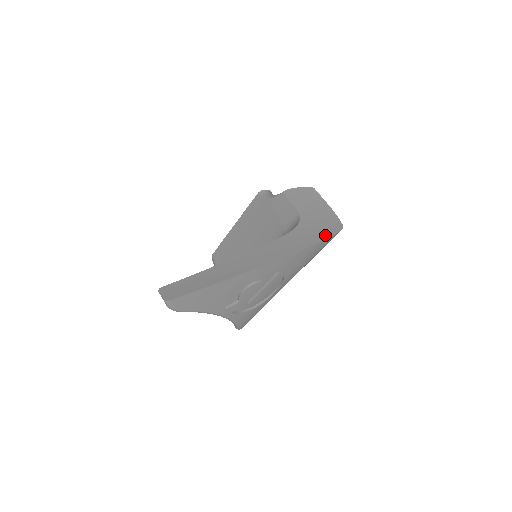
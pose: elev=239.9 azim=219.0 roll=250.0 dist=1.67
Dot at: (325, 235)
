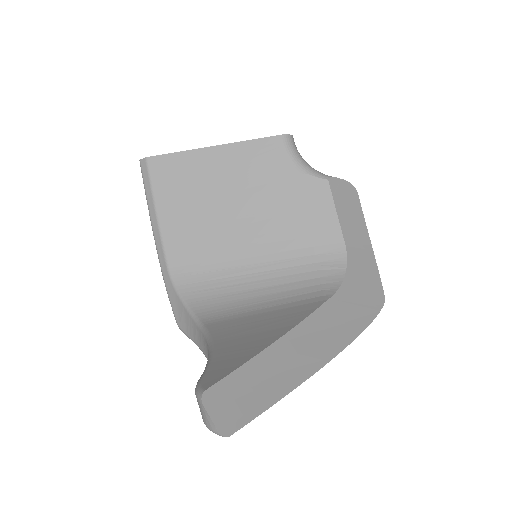
Dot at: (373, 310)
